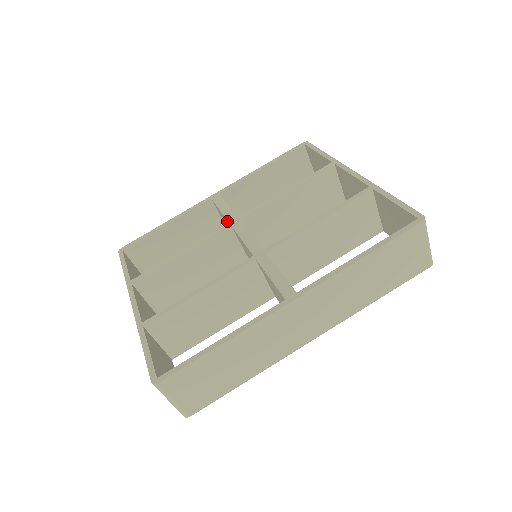
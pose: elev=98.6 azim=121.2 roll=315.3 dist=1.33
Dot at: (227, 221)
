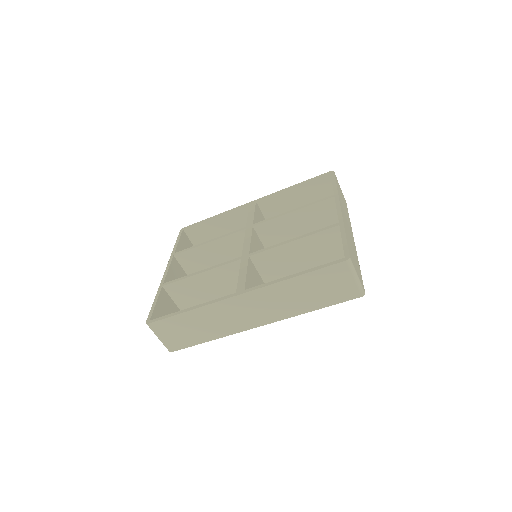
Dot at: occluded
